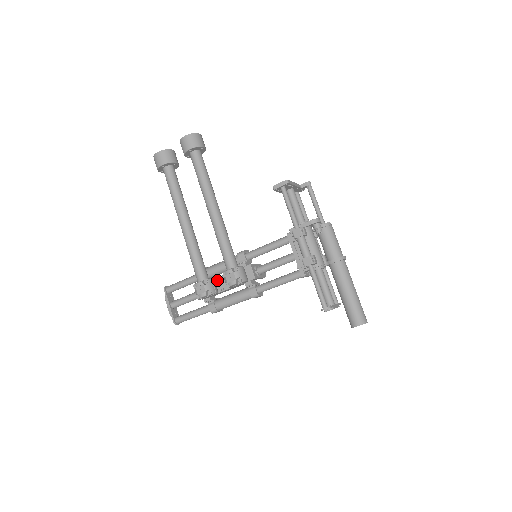
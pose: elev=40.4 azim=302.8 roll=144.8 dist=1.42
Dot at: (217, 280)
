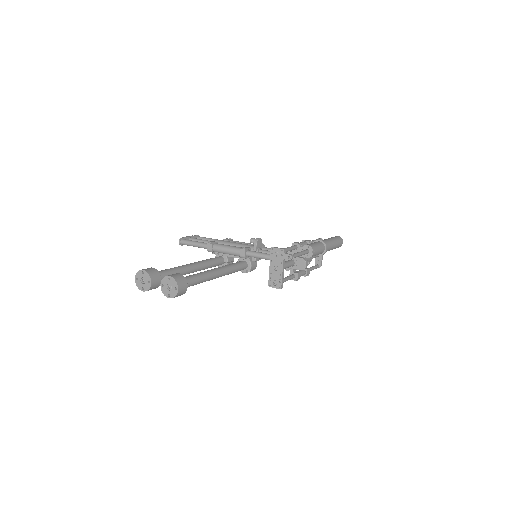
Dot at: (229, 257)
